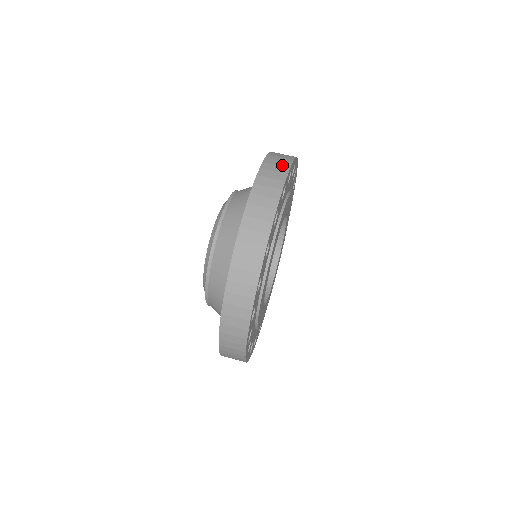
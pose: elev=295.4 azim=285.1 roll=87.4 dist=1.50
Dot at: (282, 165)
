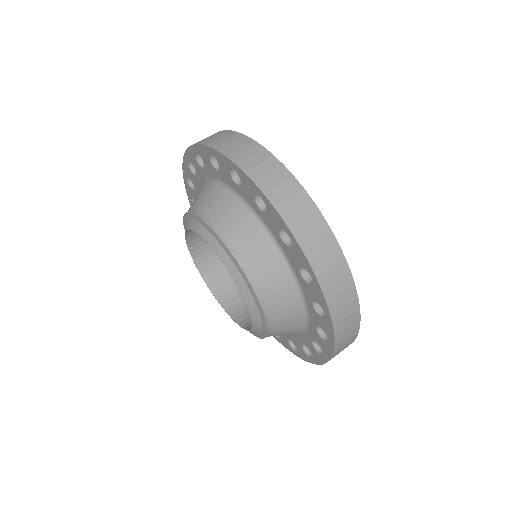
Dot at: (263, 159)
